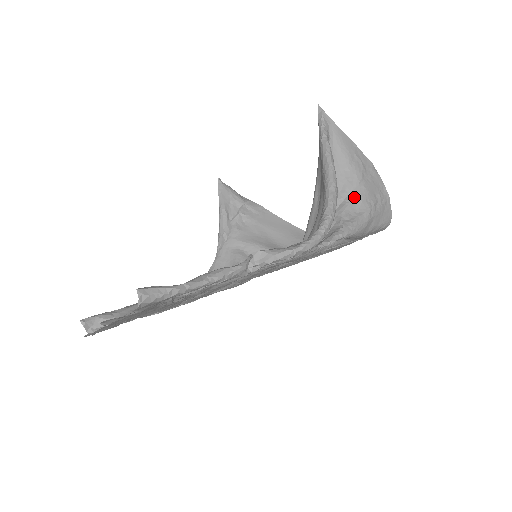
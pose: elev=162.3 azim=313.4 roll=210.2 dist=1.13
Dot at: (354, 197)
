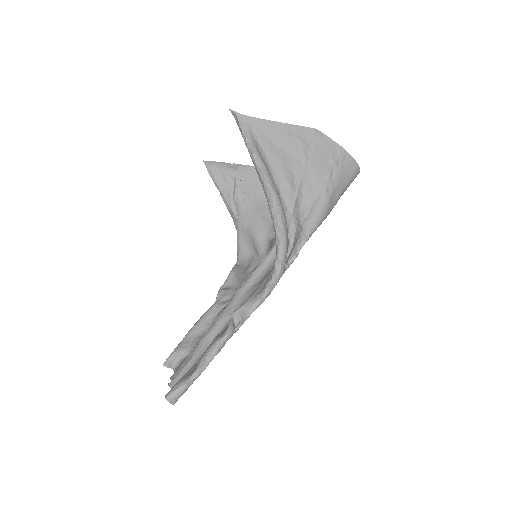
Dot at: (305, 185)
